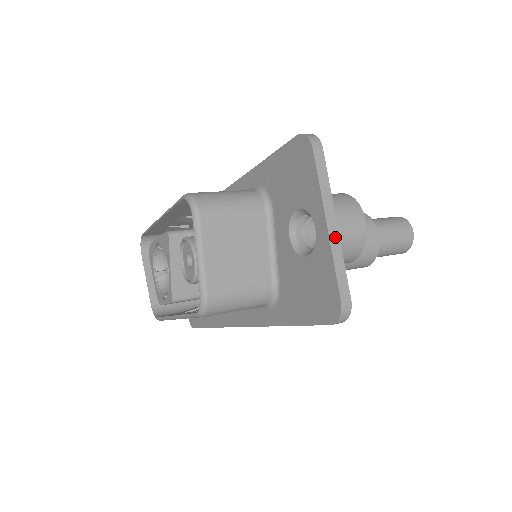
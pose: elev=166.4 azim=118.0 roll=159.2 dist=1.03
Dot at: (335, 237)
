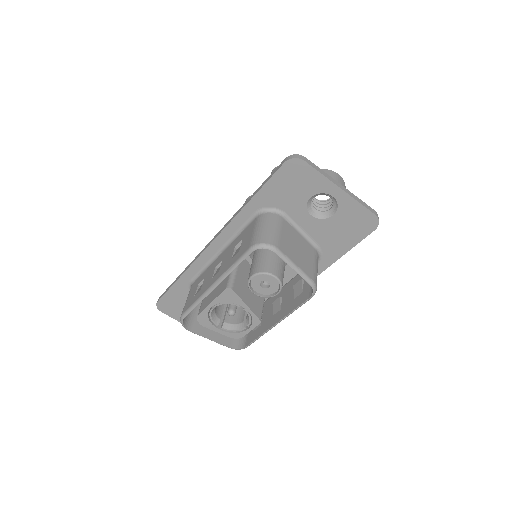
Dot at: (348, 191)
